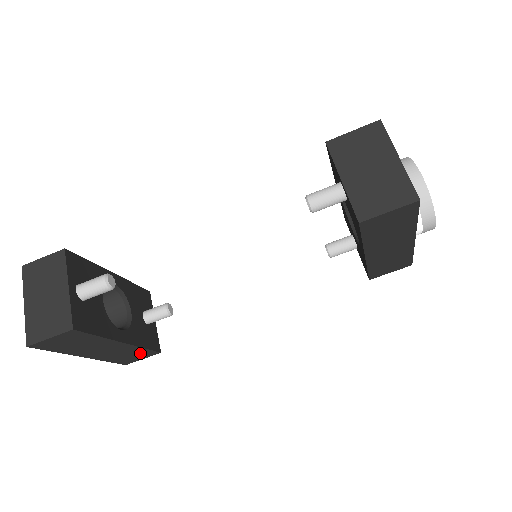
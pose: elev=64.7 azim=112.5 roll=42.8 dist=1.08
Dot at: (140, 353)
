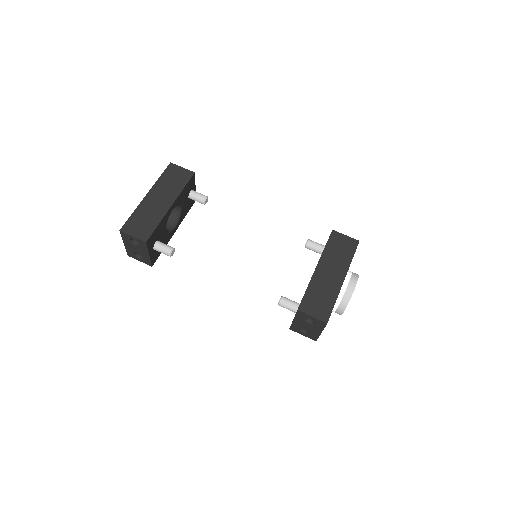
Dot at: (147, 227)
